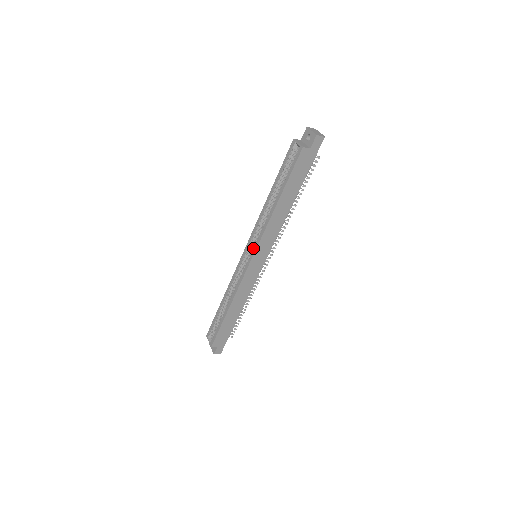
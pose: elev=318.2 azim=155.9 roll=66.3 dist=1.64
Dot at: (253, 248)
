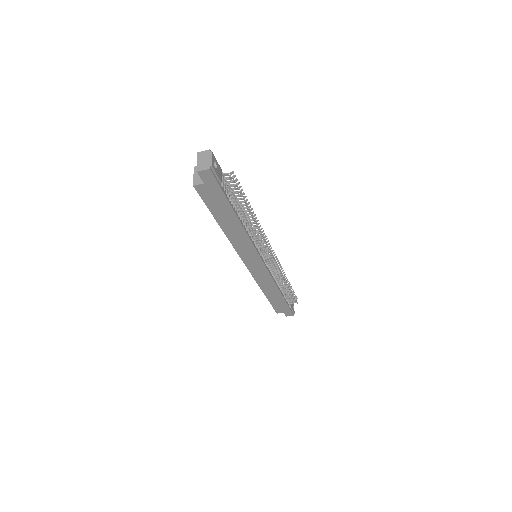
Dot at: occluded
